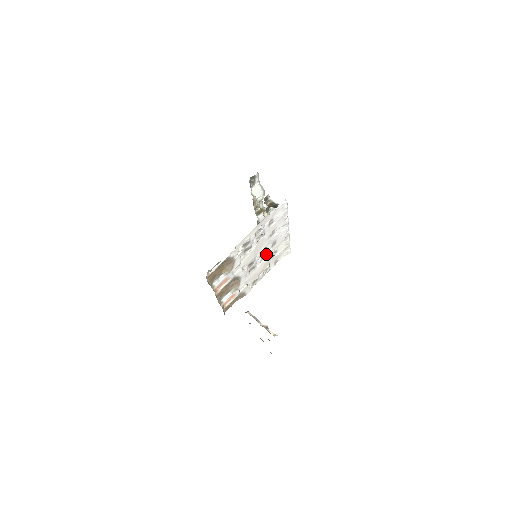
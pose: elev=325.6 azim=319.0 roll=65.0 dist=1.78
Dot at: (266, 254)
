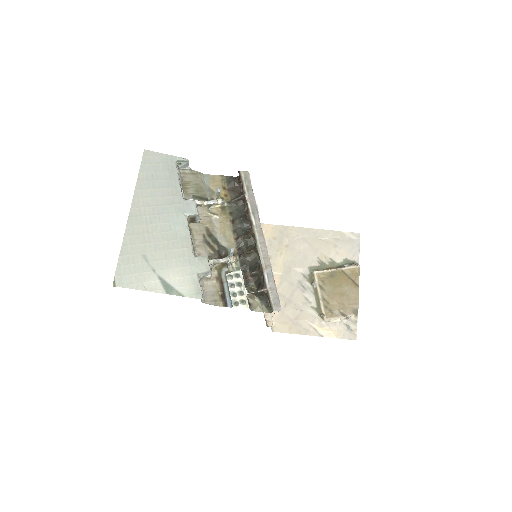
Dot at: occluded
